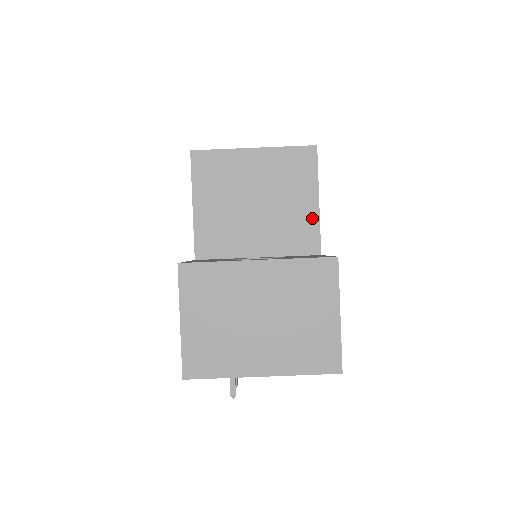
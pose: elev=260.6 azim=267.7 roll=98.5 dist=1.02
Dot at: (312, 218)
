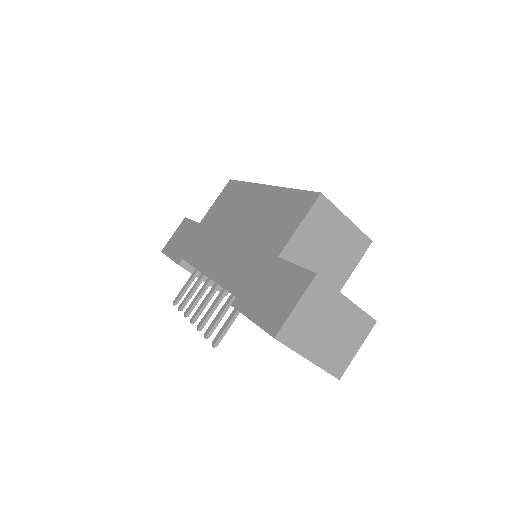
Dot at: (344, 278)
